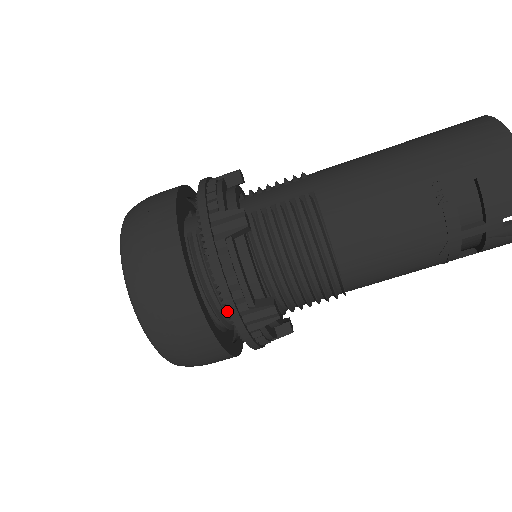
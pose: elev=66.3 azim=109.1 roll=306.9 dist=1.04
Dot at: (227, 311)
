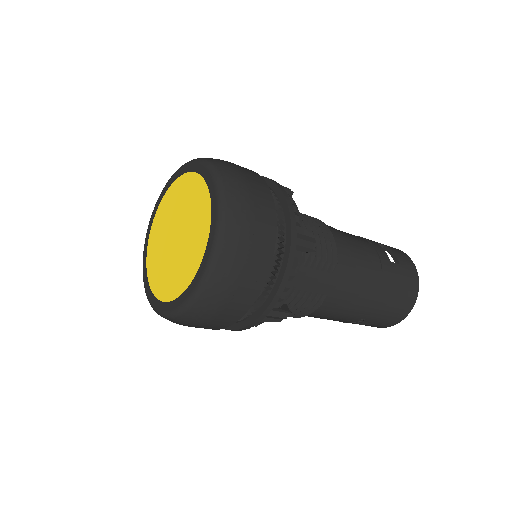
Dot at: occluded
